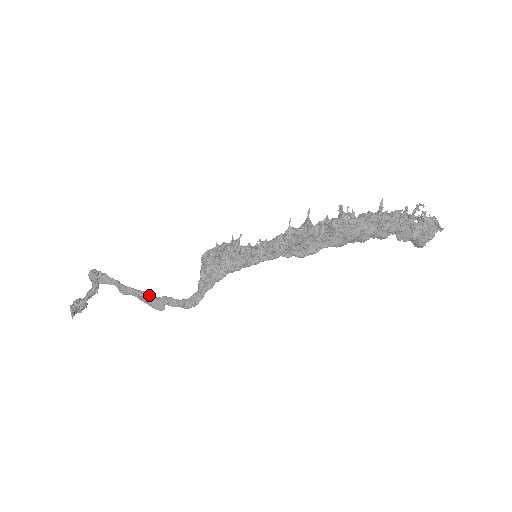
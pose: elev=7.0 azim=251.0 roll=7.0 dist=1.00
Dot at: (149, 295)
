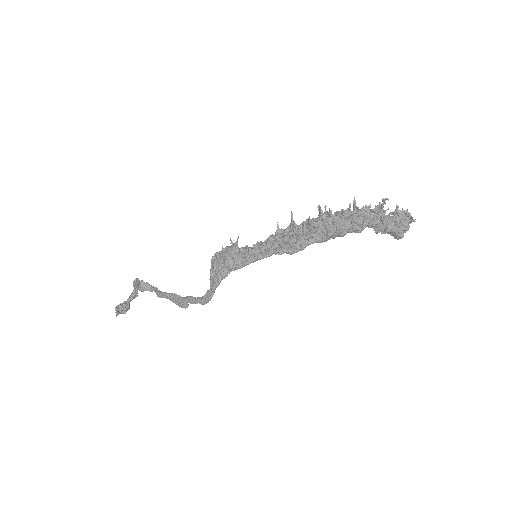
Dot at: (177, 296)
